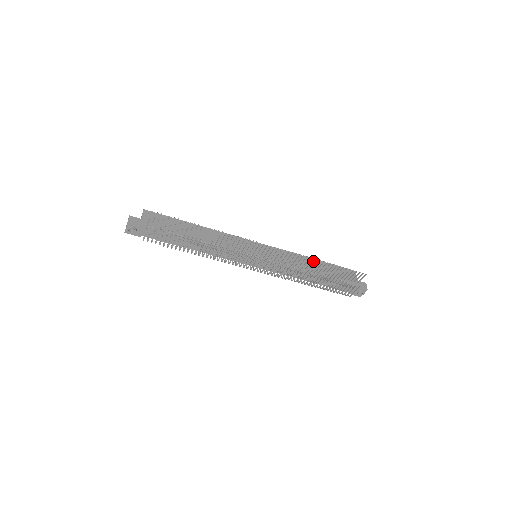
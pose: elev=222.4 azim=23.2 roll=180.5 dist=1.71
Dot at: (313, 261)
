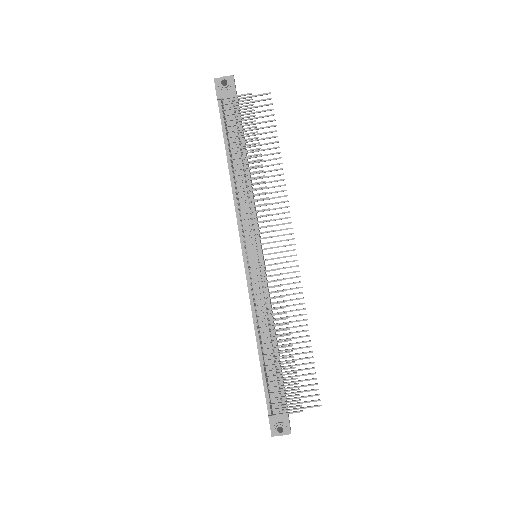
Dot at: occluded
